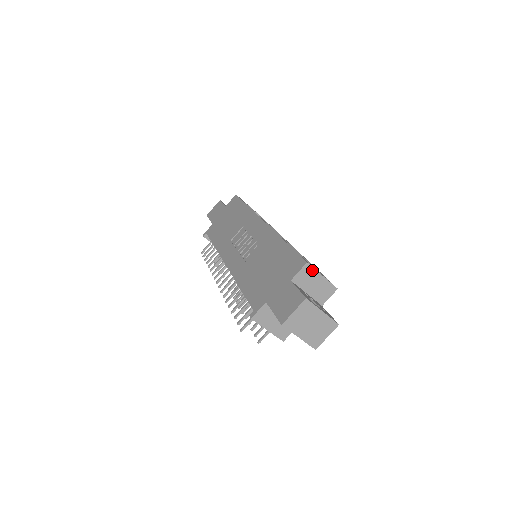
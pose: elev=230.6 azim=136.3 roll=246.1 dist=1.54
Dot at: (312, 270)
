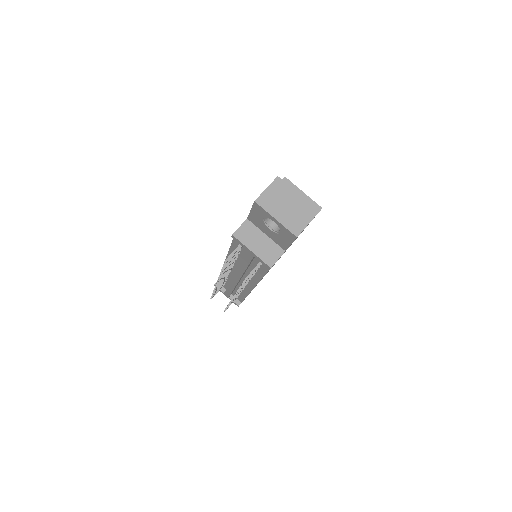
Dot at: (291, 185)
